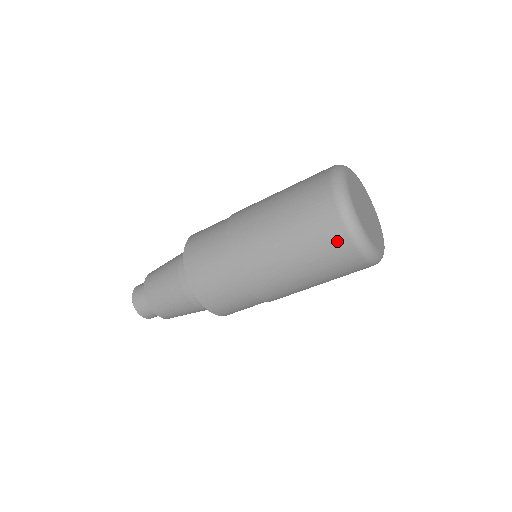
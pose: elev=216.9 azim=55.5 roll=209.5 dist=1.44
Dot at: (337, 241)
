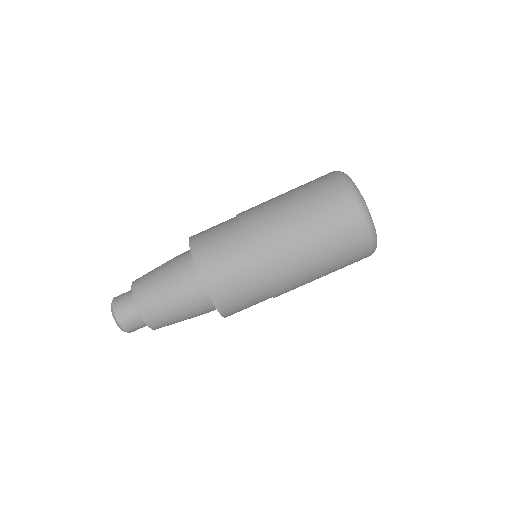
Dot at: (332, 184)
